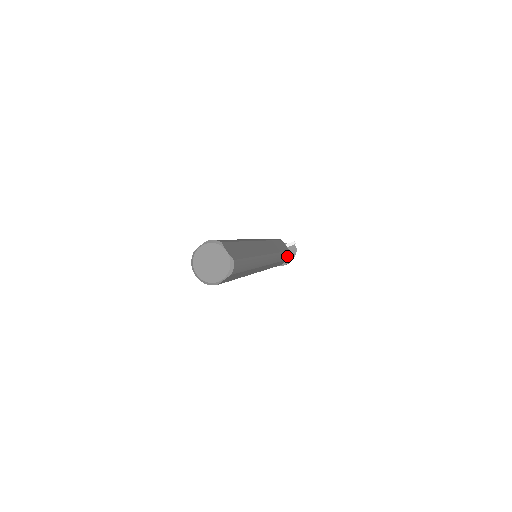
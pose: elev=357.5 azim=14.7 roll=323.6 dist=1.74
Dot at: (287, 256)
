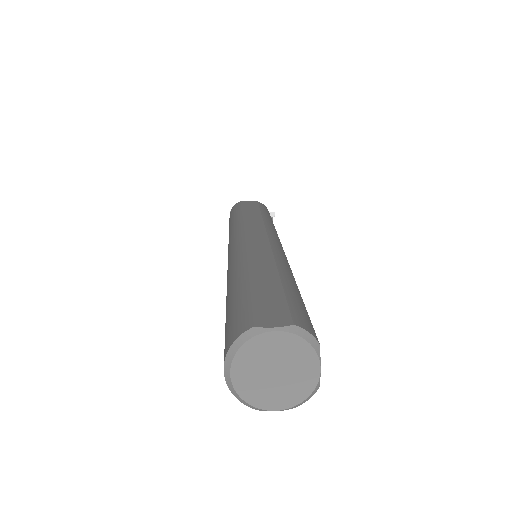
Dot at: occluded
